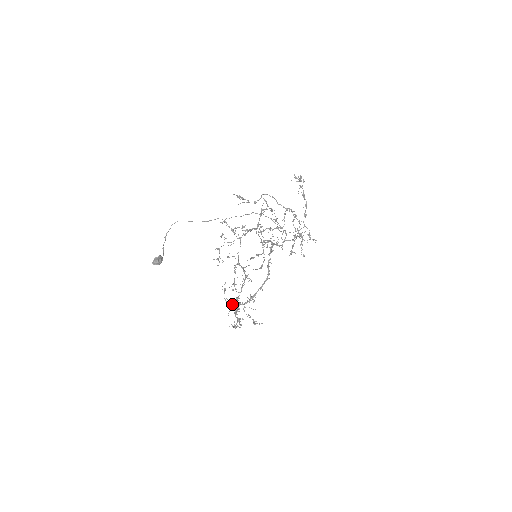
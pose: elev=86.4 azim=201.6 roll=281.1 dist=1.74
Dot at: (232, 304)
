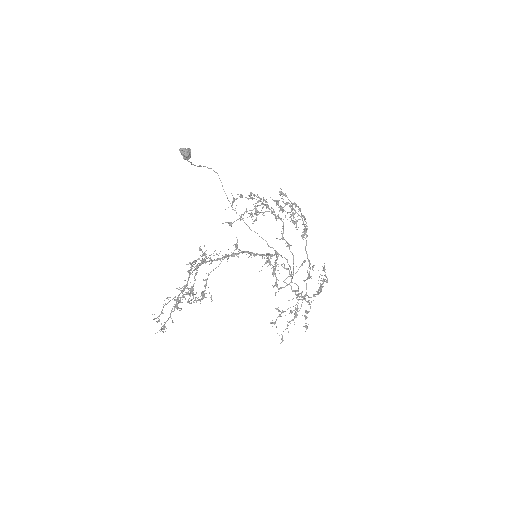
Dot at: occluded
